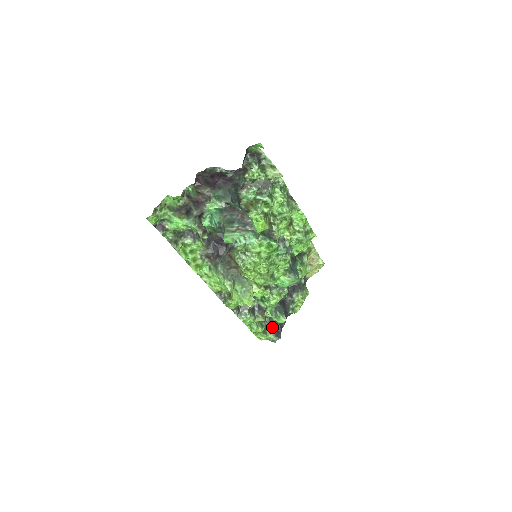
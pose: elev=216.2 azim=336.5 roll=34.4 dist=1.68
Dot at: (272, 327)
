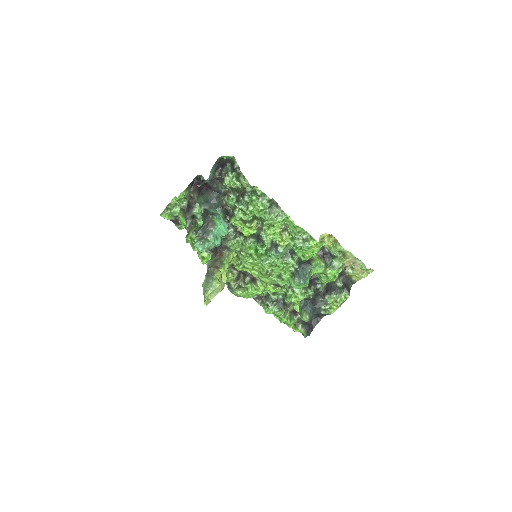
Dot at: (305, 322)
